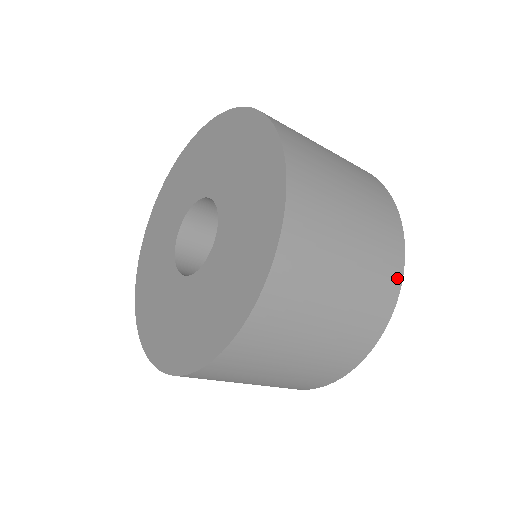
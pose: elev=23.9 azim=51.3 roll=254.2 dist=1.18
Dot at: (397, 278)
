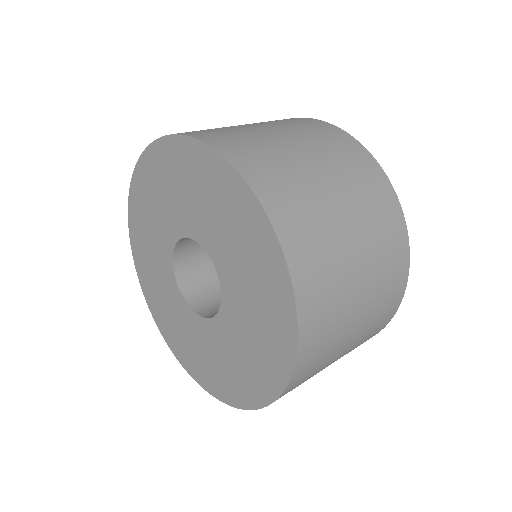
Dot at: (375, 334)
